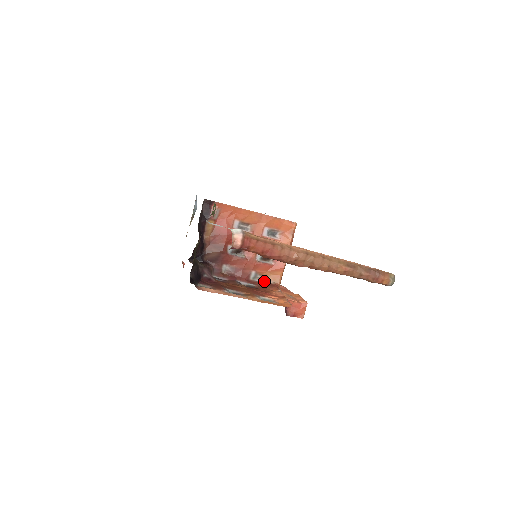
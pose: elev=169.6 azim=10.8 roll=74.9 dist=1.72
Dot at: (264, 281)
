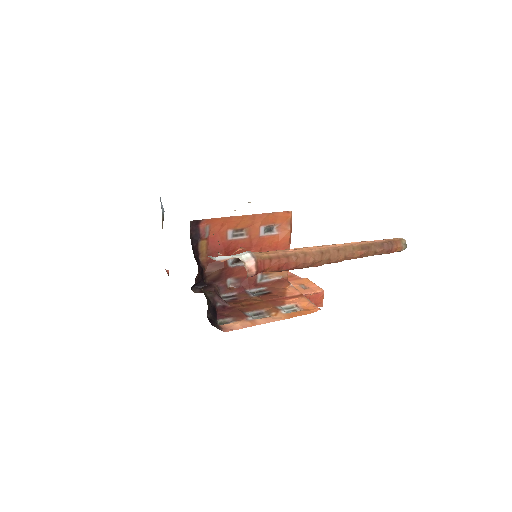
Dot at: (271, 279)
